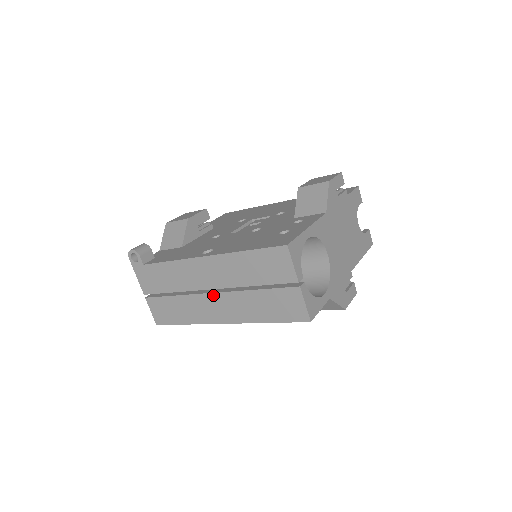
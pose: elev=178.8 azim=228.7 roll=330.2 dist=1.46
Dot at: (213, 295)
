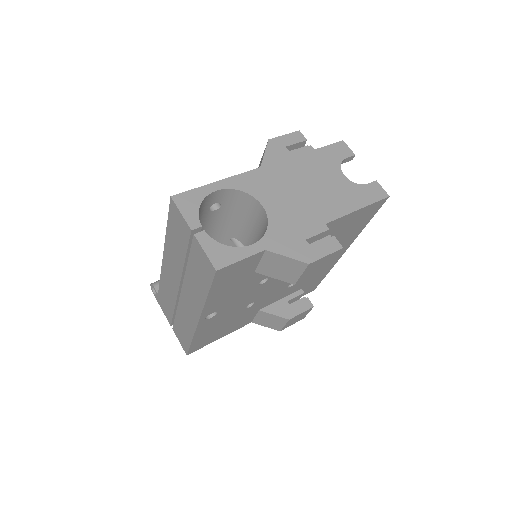
Dot at: (182, 293)
